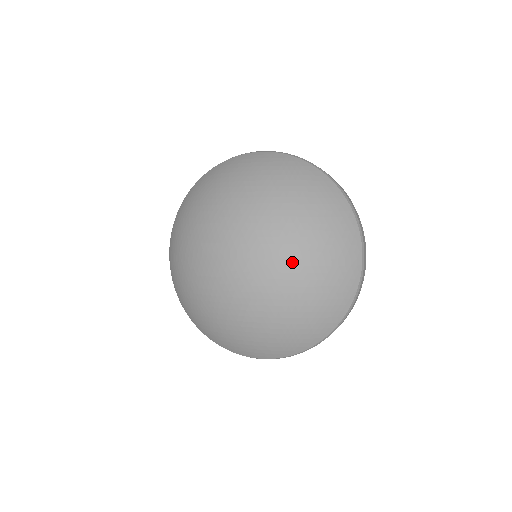
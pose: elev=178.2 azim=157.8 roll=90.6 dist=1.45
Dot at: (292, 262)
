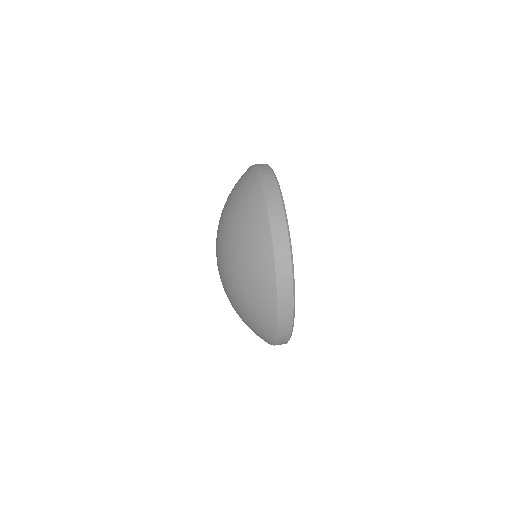
Dot at: (231, 297)
